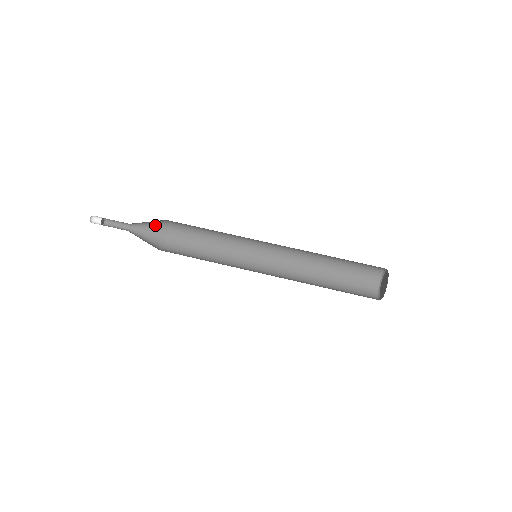
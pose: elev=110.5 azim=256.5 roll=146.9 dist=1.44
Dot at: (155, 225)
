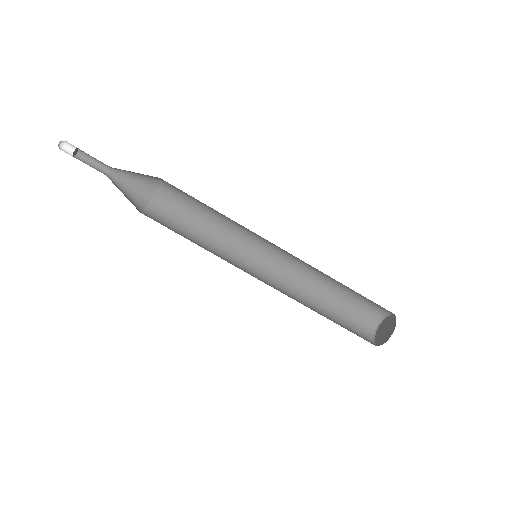
Dot at: occluded
